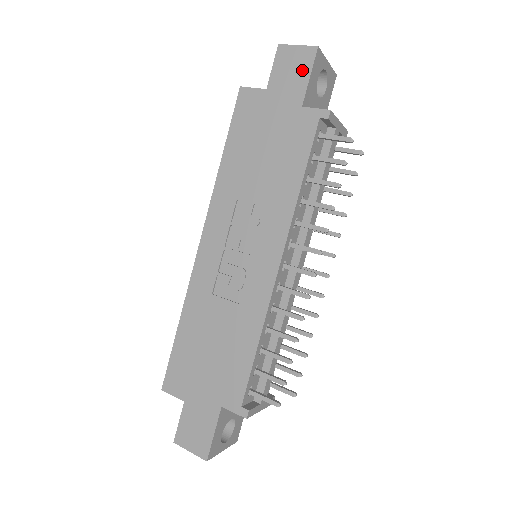
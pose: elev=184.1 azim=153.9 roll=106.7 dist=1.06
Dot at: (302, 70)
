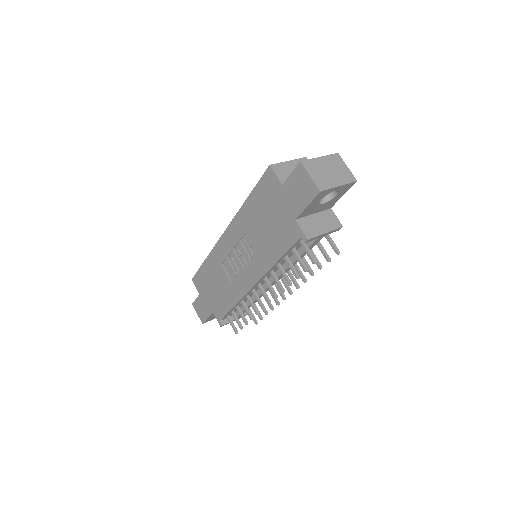
Dot at: (305, 197)
